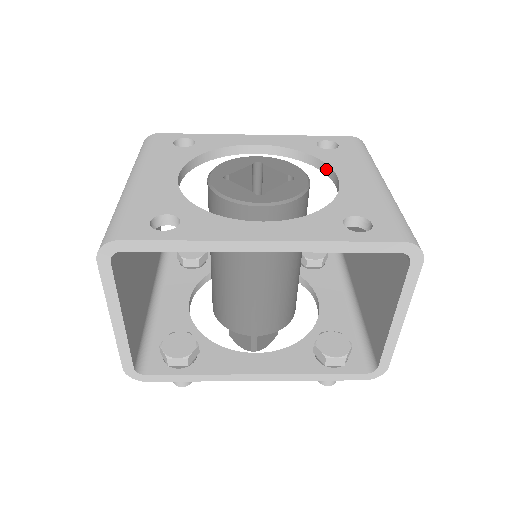
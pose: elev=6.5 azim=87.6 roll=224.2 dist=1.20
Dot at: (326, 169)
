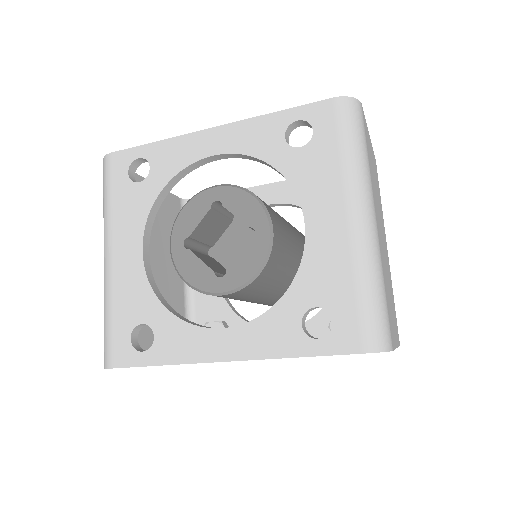
Dot at: occluded
